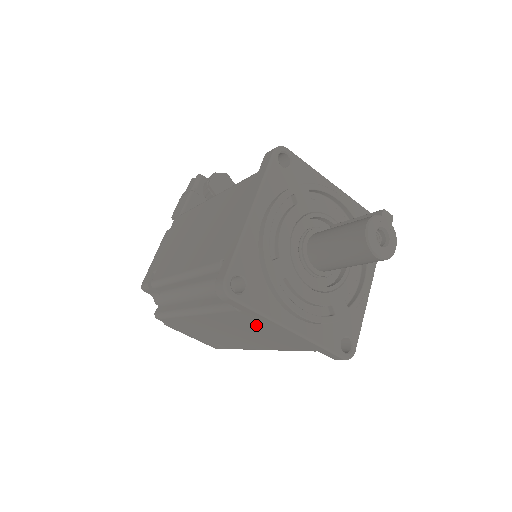
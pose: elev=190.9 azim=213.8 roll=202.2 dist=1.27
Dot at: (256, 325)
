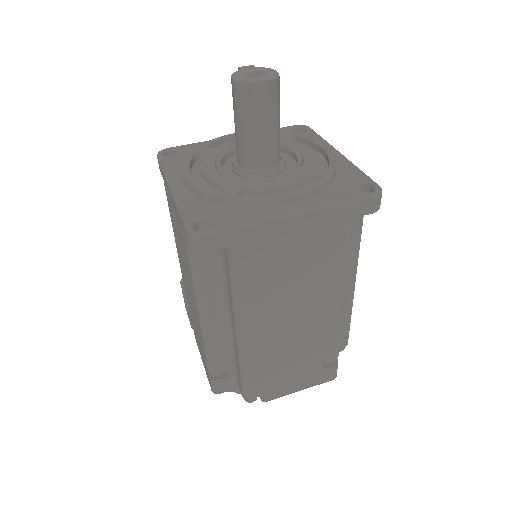
Dot at: (275, 256)
